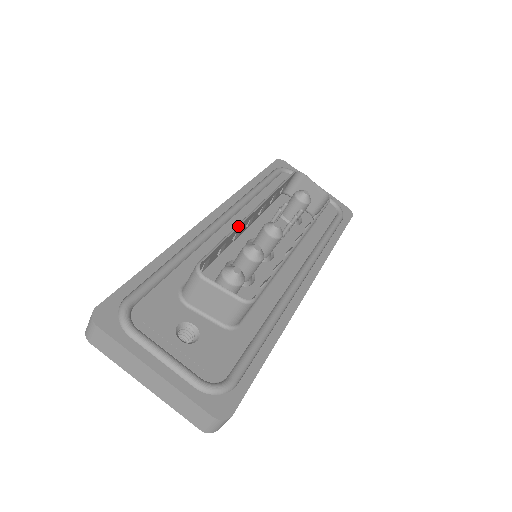
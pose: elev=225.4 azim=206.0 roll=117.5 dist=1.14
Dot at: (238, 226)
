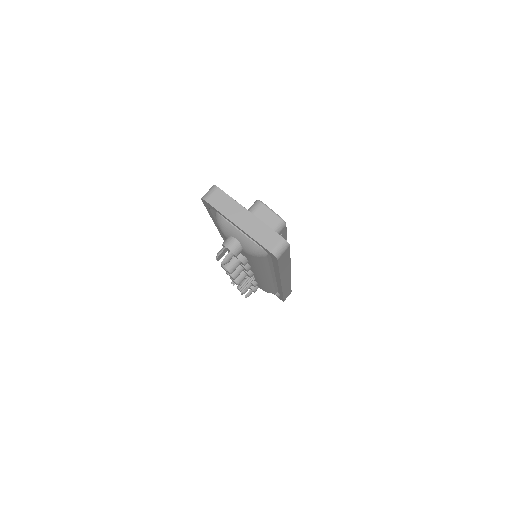
Dot at: occluded
